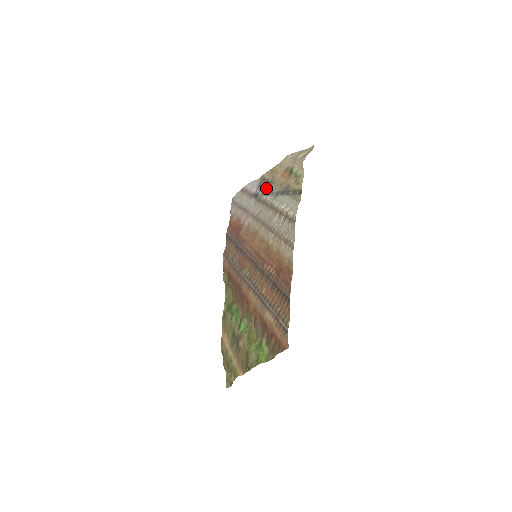
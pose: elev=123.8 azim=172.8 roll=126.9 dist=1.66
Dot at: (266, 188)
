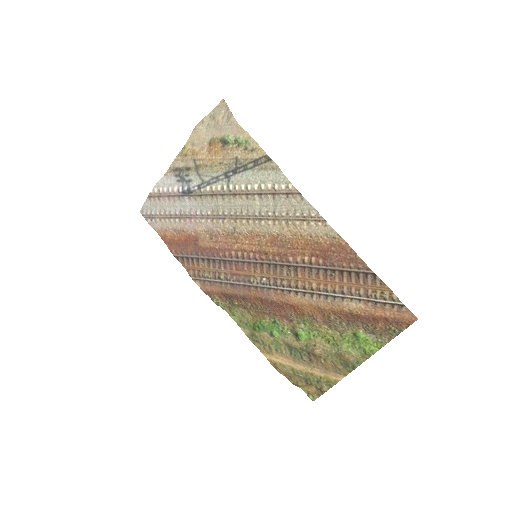
Dot at: (198, 177)
